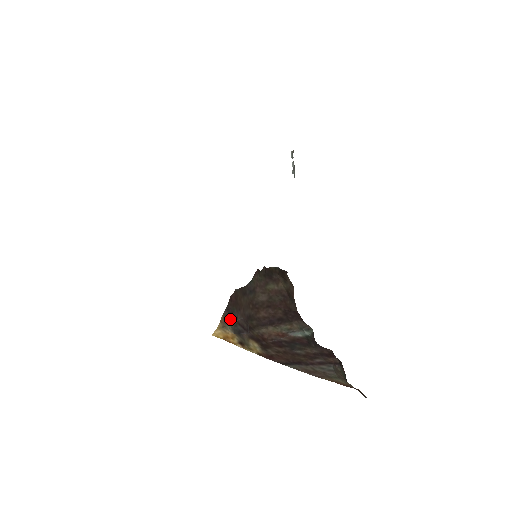
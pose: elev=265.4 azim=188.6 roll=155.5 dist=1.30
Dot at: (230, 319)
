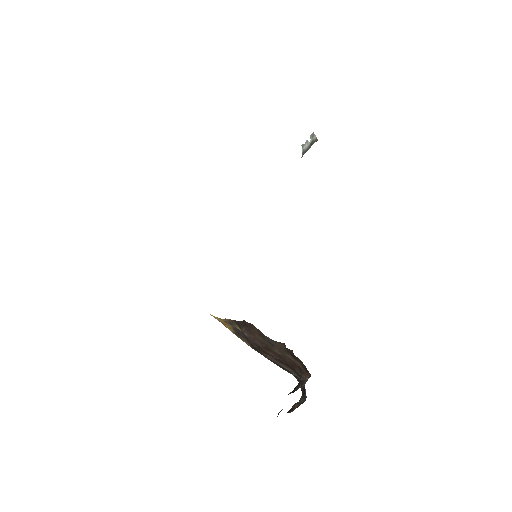
Dot at: (236, 326)
